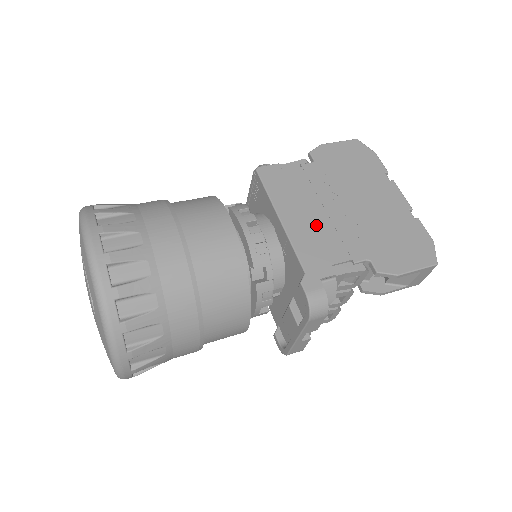
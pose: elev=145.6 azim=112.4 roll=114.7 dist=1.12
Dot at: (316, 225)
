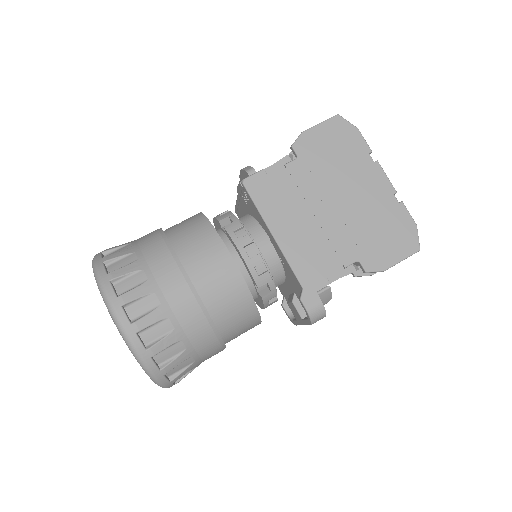
Dot at: (307, 235)
